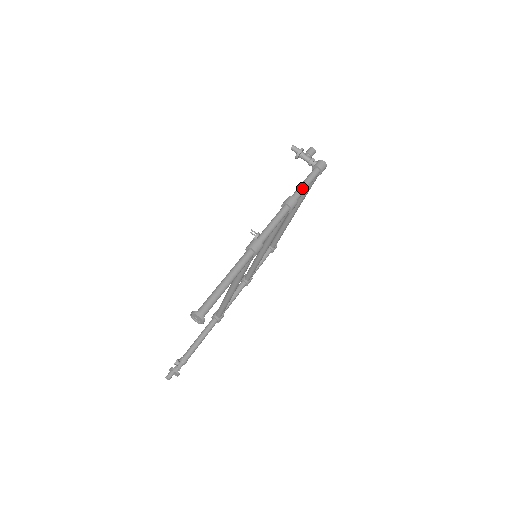
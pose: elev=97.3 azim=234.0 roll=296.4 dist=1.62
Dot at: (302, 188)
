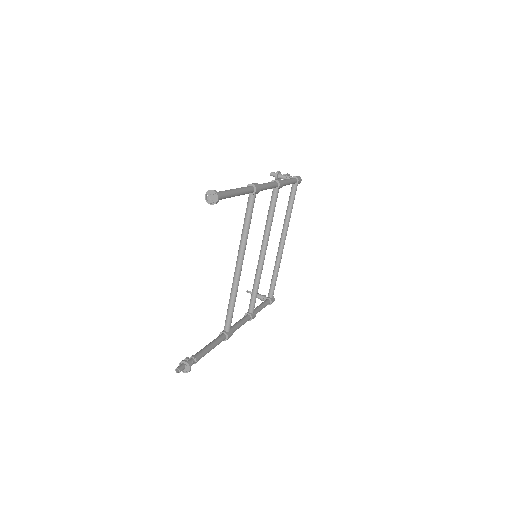
Dot at: (285, 180)
